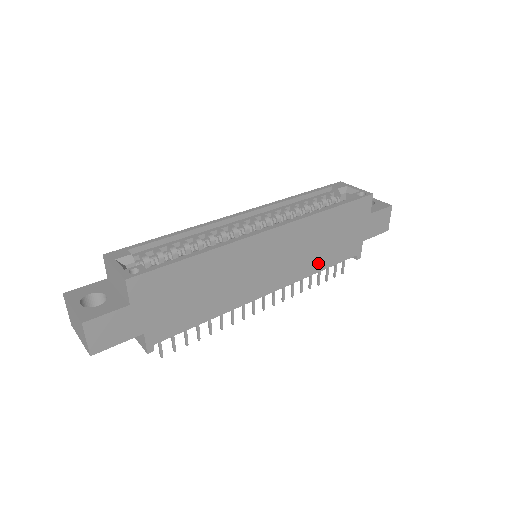
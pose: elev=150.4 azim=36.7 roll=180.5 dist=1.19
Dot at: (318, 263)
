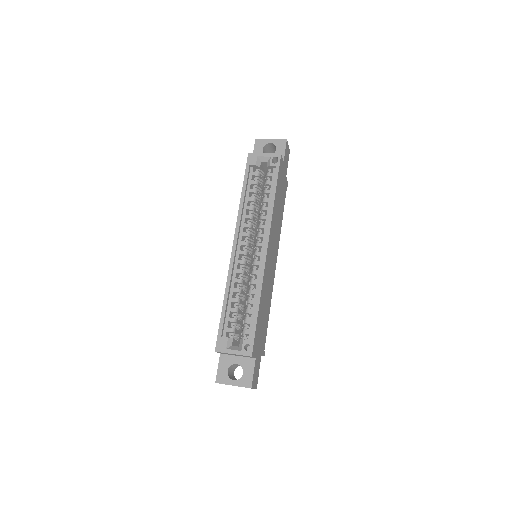
Dot at: (280, 220)
